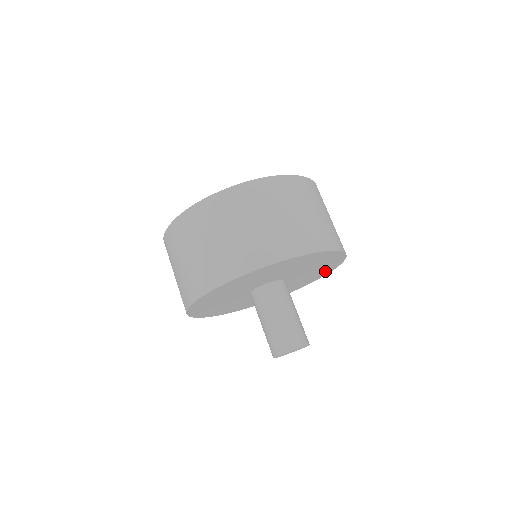
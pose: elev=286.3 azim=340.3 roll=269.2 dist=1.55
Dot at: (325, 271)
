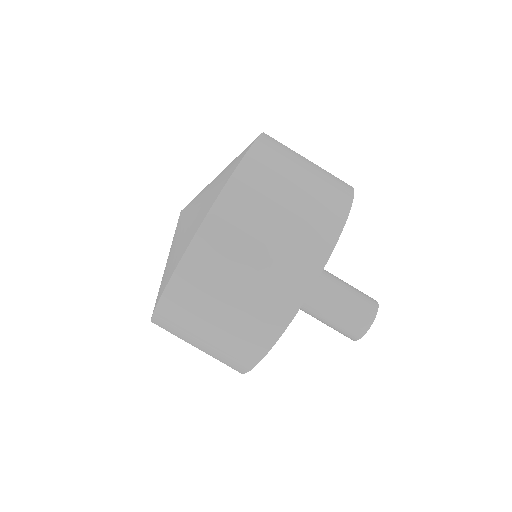
Dot at: occluded
